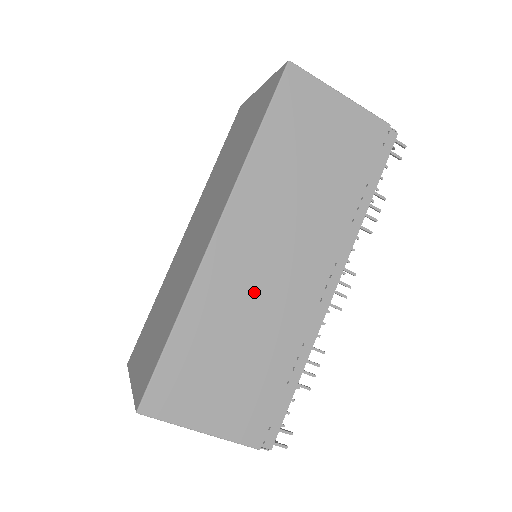
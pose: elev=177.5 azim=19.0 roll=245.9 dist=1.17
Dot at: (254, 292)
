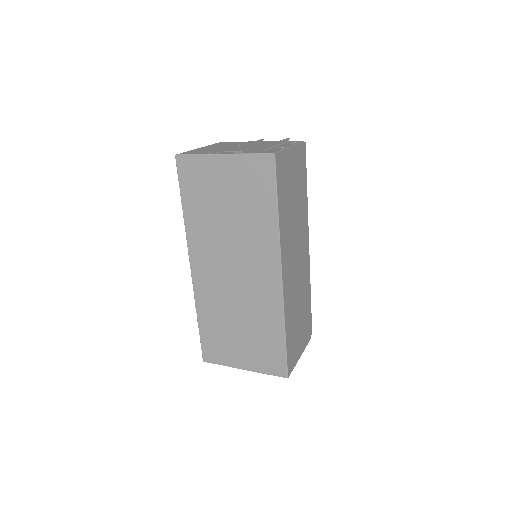
Dot at: (296, 285)
